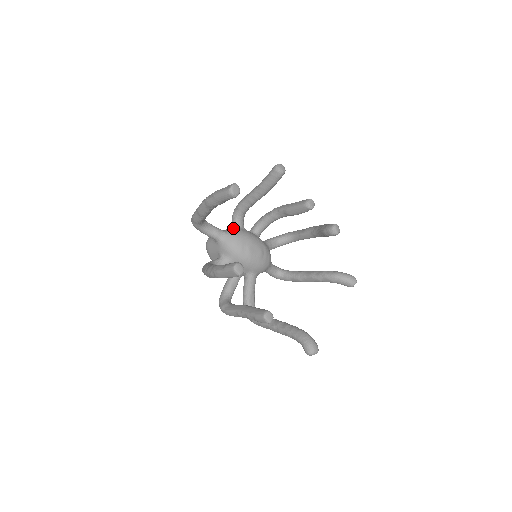
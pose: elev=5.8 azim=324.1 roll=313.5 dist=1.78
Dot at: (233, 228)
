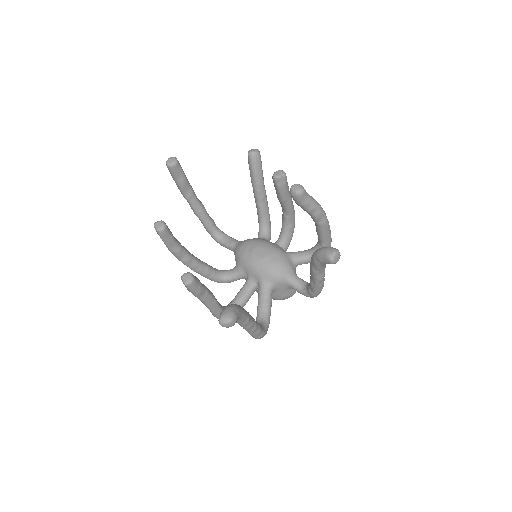
Dot at: occluded
